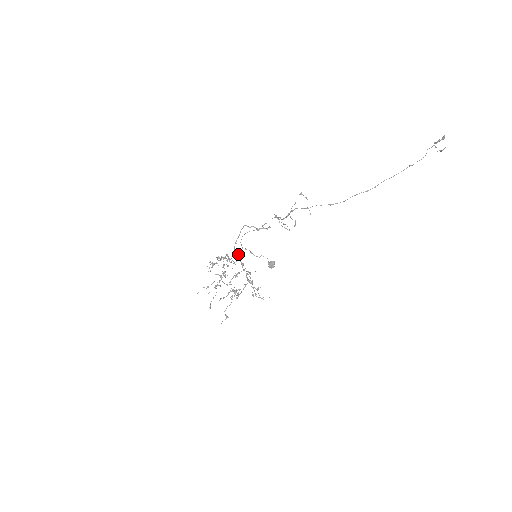
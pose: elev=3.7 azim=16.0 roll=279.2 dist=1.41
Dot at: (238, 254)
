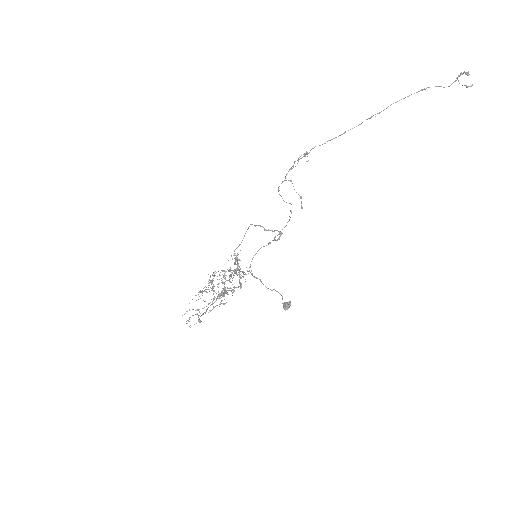
Dot at: (237, 257)
